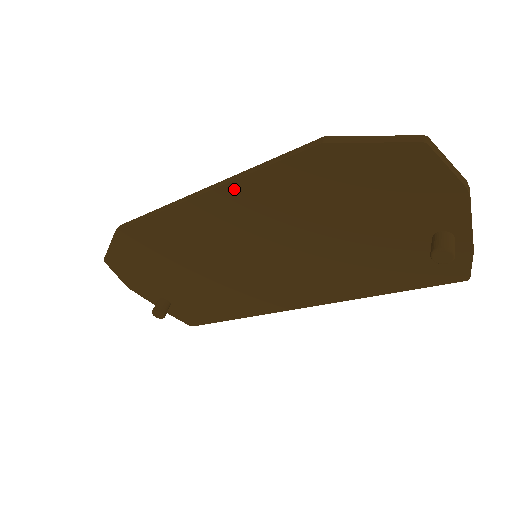
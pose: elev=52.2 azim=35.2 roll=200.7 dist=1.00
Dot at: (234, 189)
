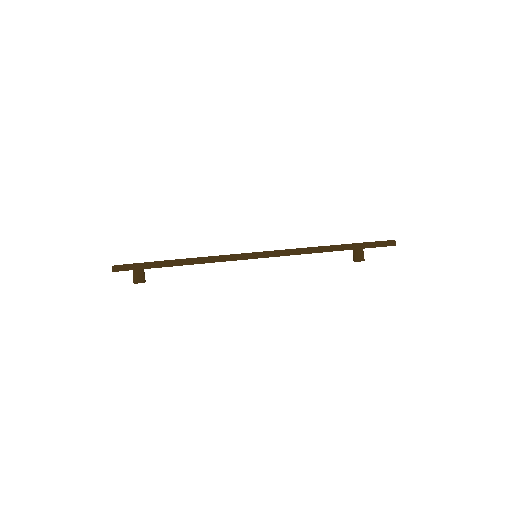
Dot at: occluded
